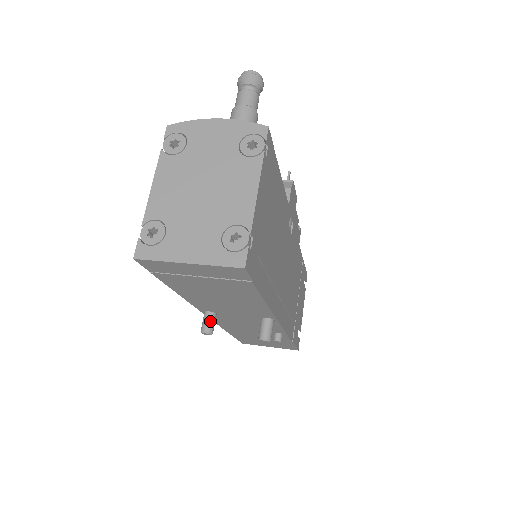
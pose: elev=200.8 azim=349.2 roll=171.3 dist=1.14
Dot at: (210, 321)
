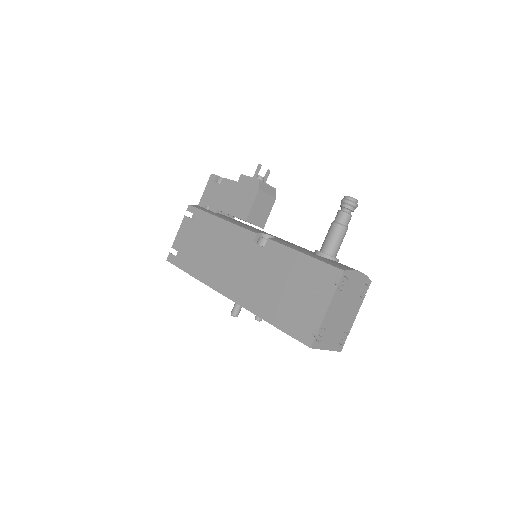
Dot at: (240, 310)
